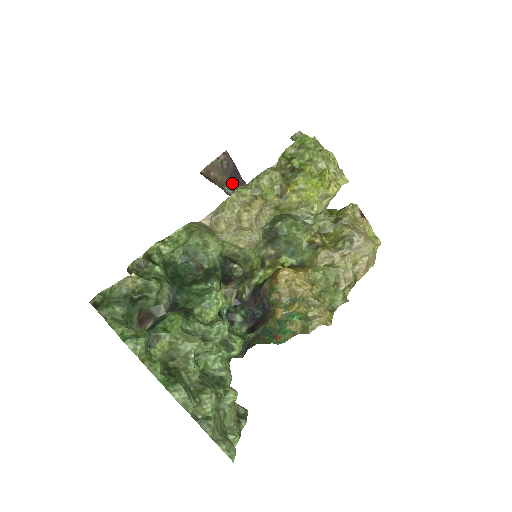
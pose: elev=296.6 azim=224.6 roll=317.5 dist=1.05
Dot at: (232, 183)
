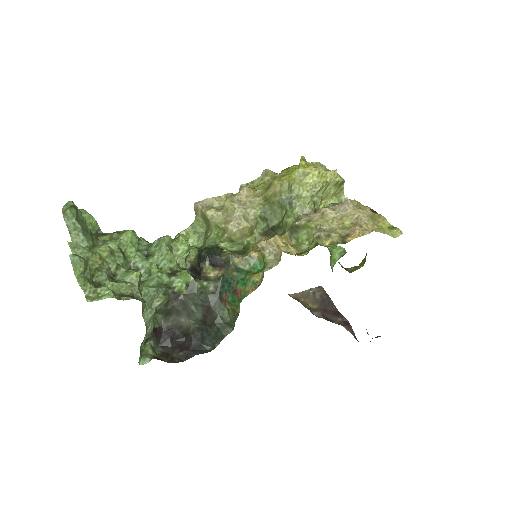
Dot at: (324, 312)
